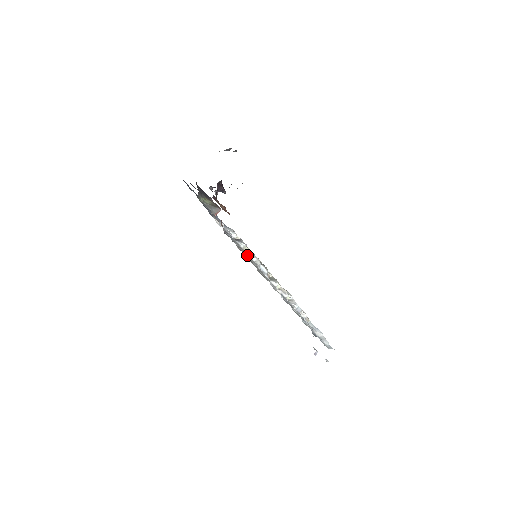
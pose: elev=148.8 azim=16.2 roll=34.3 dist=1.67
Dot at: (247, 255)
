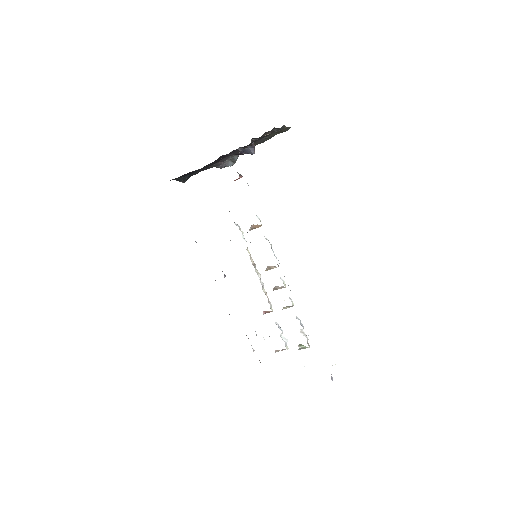
Dot at: occluded
